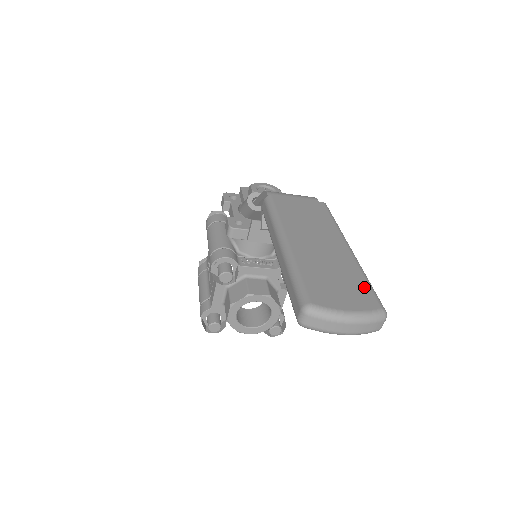
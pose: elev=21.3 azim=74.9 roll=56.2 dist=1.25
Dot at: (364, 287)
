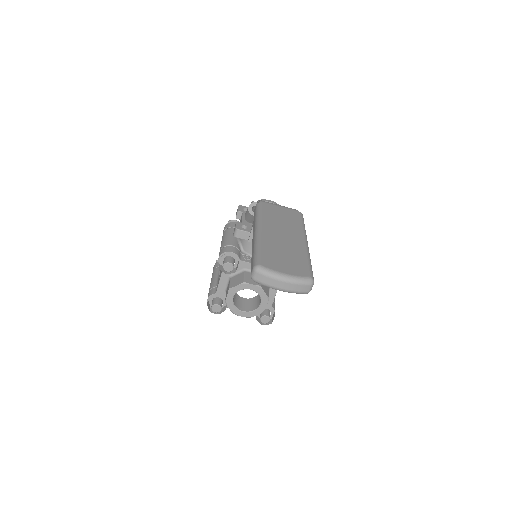
Dot at: (304, 264)
